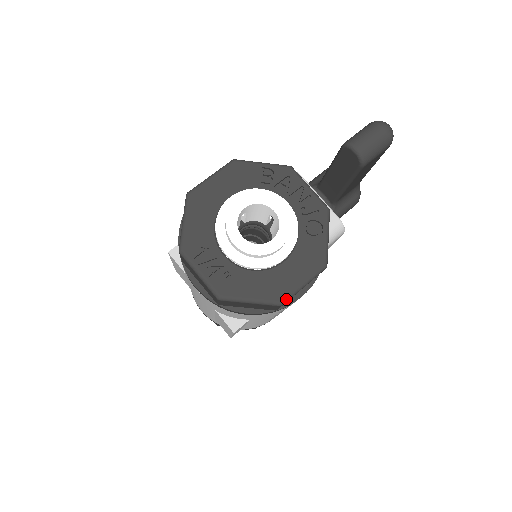
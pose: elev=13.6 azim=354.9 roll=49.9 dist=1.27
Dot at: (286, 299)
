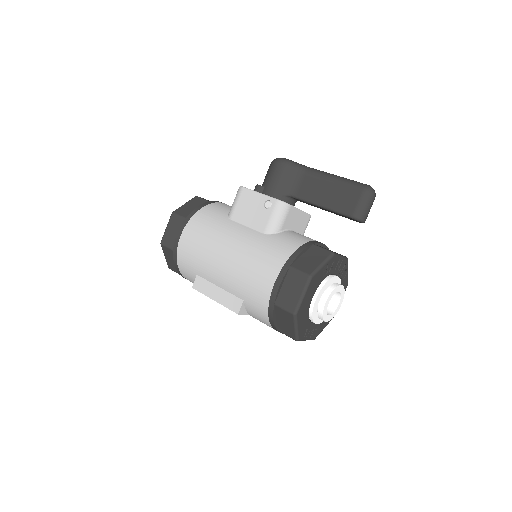
Dot at: occluded
